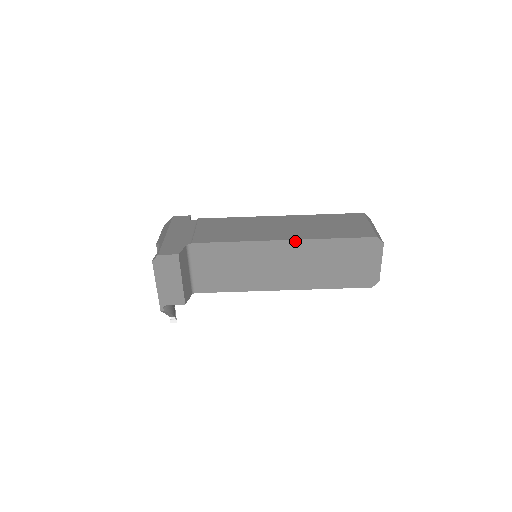
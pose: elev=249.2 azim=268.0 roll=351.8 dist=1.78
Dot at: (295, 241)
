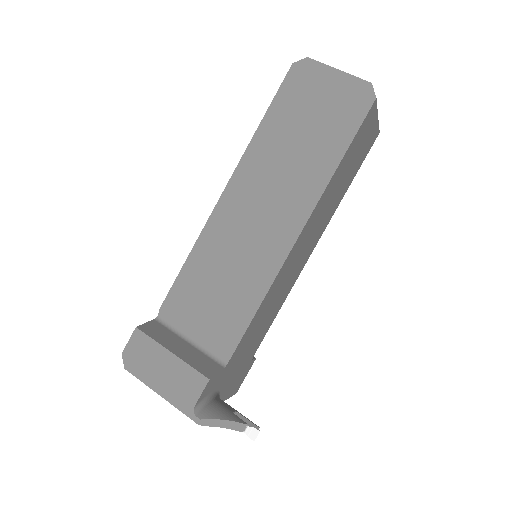
Dot at: (234, 177)
